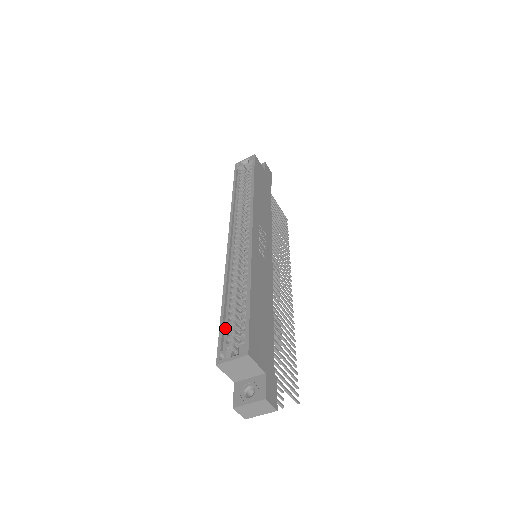
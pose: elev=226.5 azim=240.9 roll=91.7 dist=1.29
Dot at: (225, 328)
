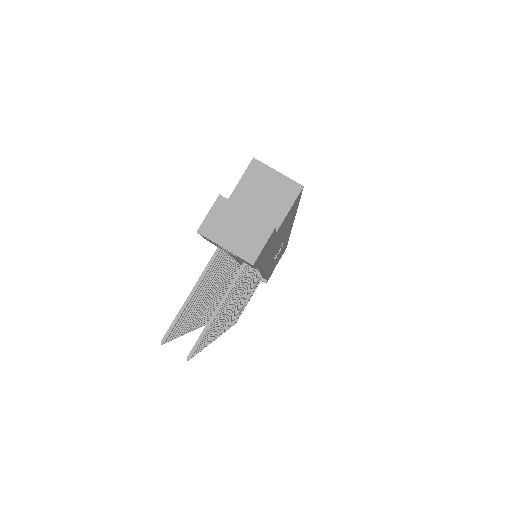
Dot at: occluded
